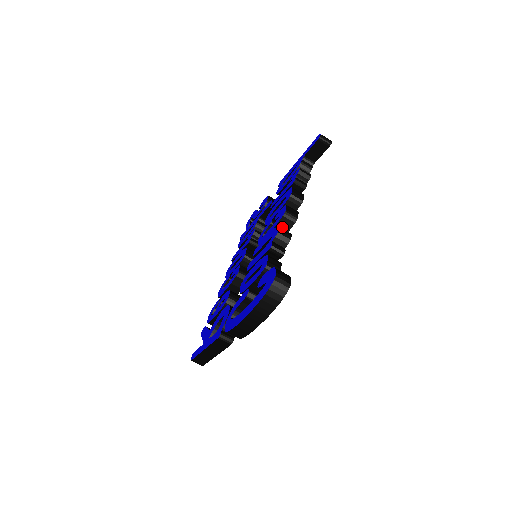
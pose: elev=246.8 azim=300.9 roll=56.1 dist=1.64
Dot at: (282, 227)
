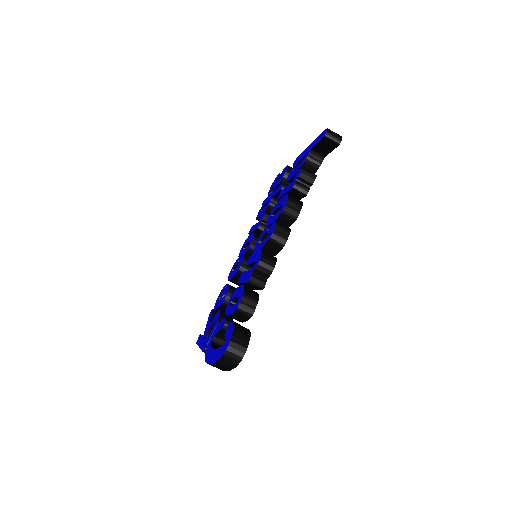
Dot at: (270, 248)
